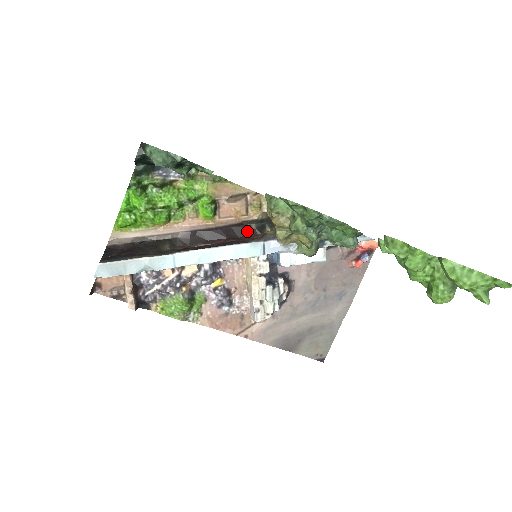
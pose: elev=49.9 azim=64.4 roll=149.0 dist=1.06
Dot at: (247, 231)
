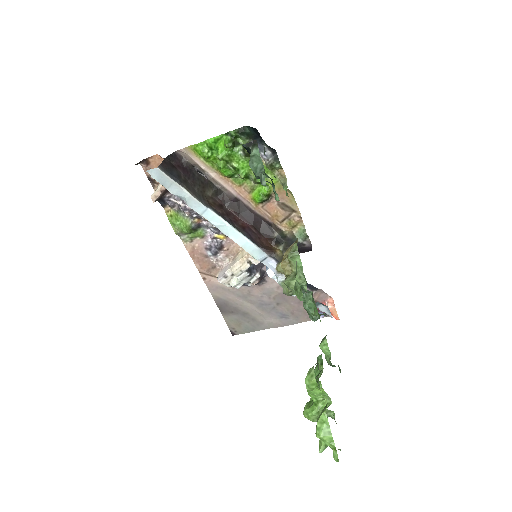
Dot at: (269, 233)
